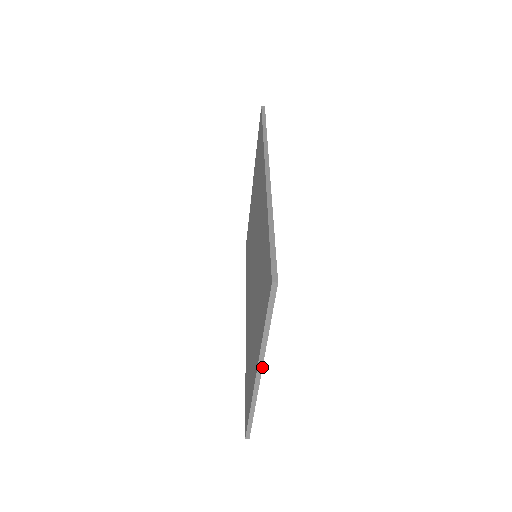
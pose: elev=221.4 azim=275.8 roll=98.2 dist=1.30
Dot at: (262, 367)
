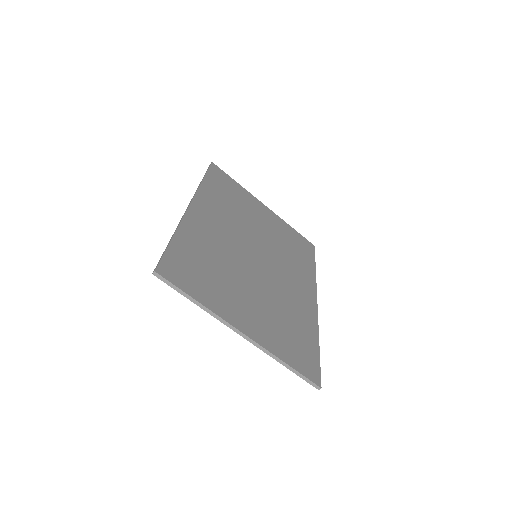
Dot at: (235, 328)
